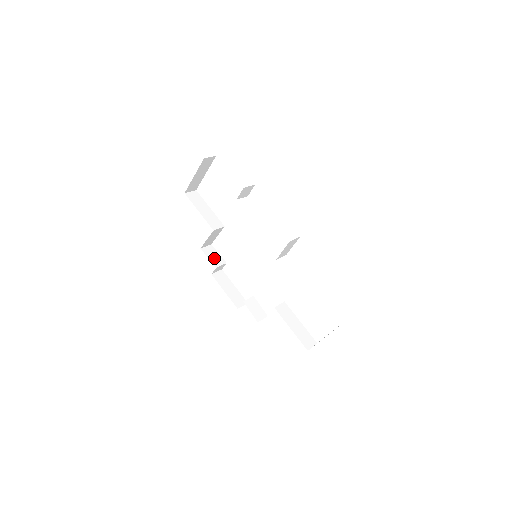
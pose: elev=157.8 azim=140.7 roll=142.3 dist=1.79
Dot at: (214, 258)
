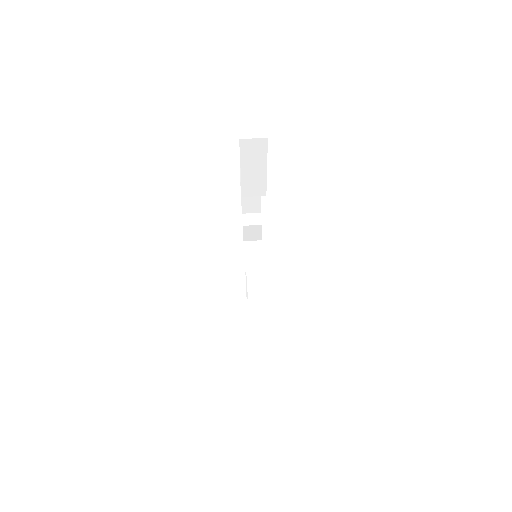
Dot at: occluded
